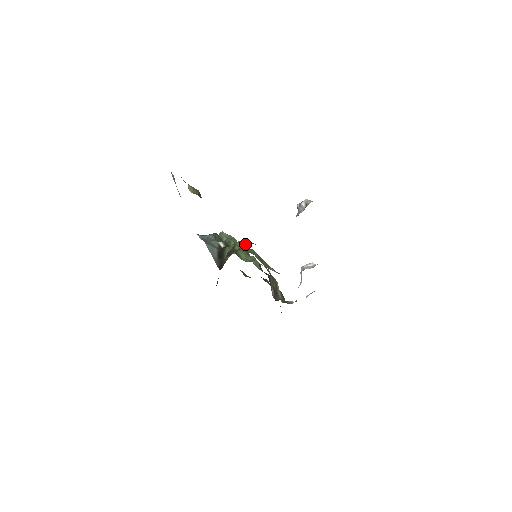
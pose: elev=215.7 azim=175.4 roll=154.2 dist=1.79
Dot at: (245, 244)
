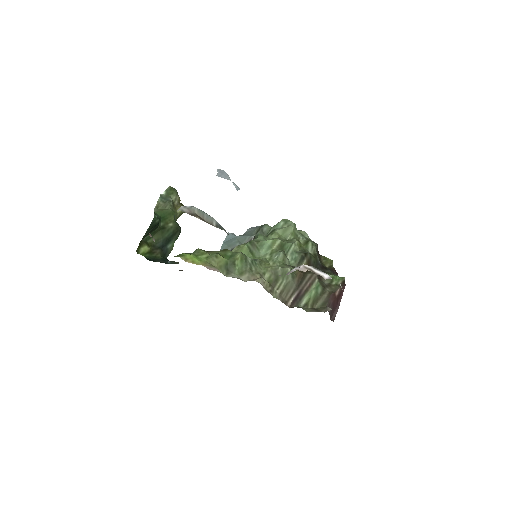
Dot at: occluded
